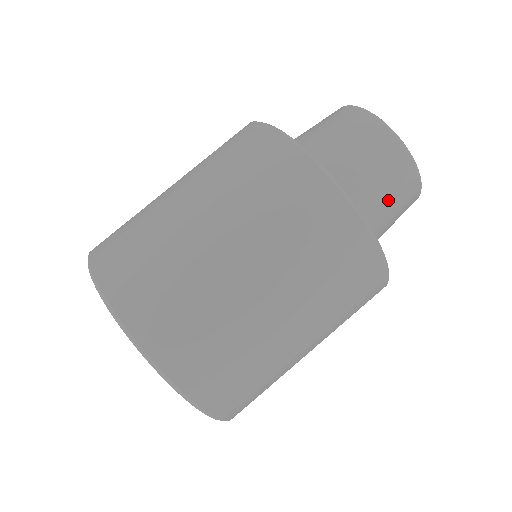
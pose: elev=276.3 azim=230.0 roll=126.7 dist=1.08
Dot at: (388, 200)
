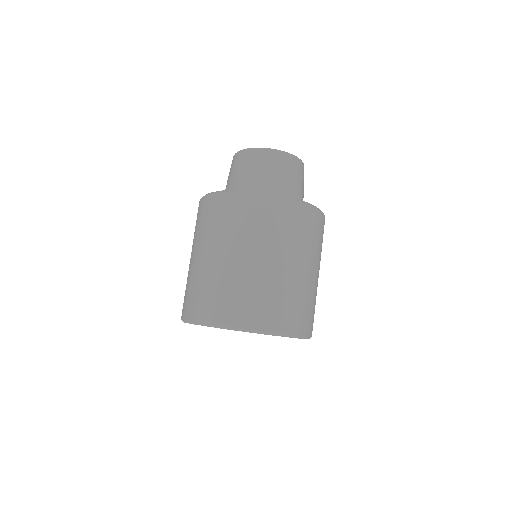
Dot at: (303, 187)
